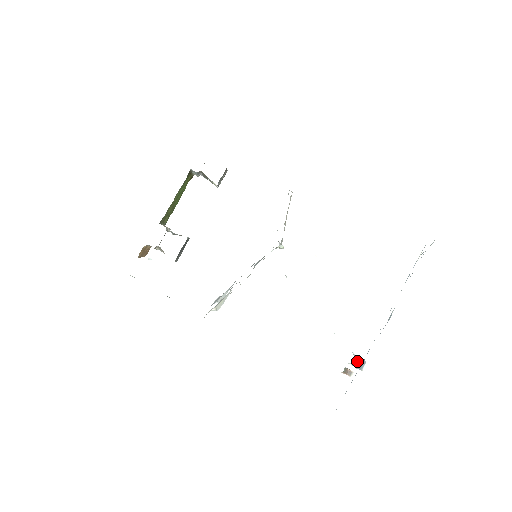
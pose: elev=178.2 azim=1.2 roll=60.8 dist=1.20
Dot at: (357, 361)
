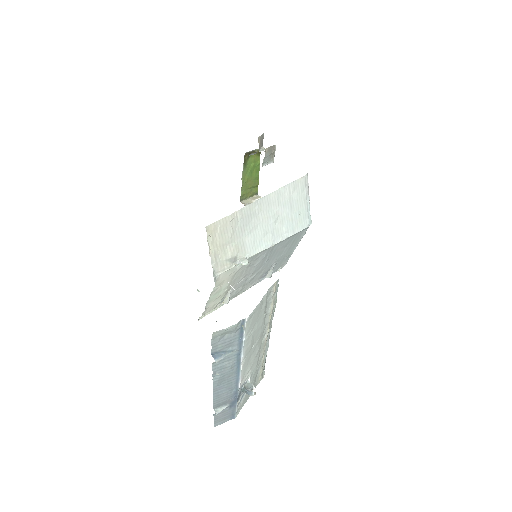
Dot at: (243, 389)
